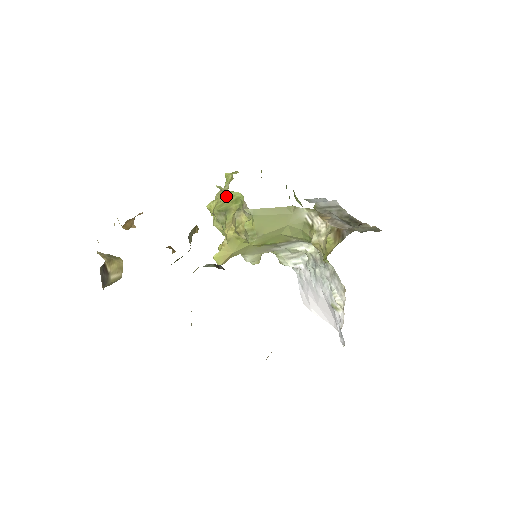
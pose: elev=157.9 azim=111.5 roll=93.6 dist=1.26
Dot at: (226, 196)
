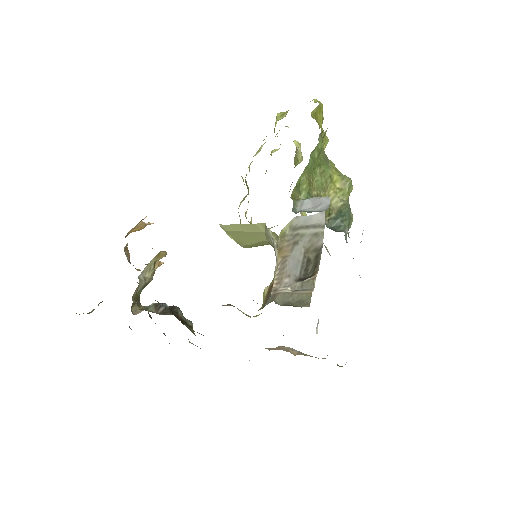
Dot at: occluded
